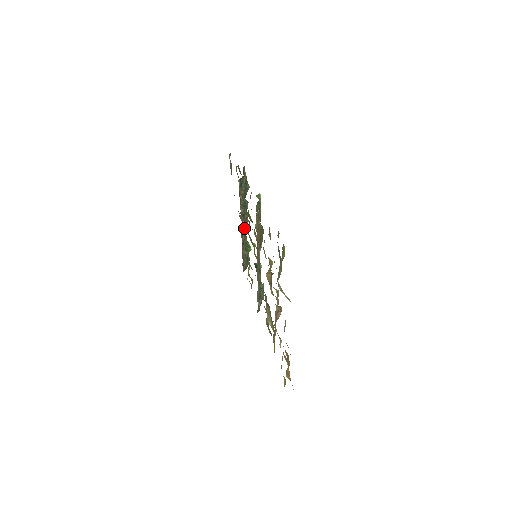
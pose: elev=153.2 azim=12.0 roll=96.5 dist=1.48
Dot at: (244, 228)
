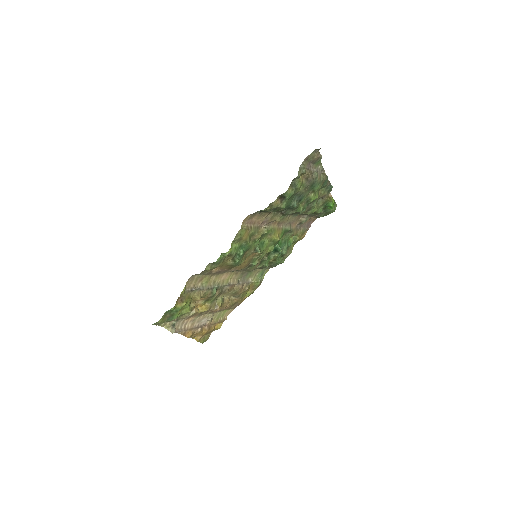
Dot at: (296, 213)
